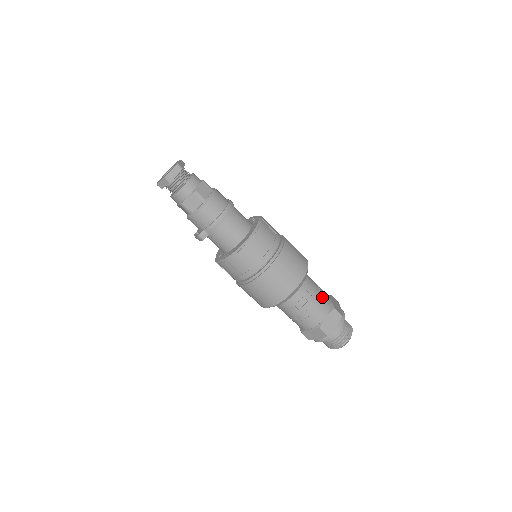
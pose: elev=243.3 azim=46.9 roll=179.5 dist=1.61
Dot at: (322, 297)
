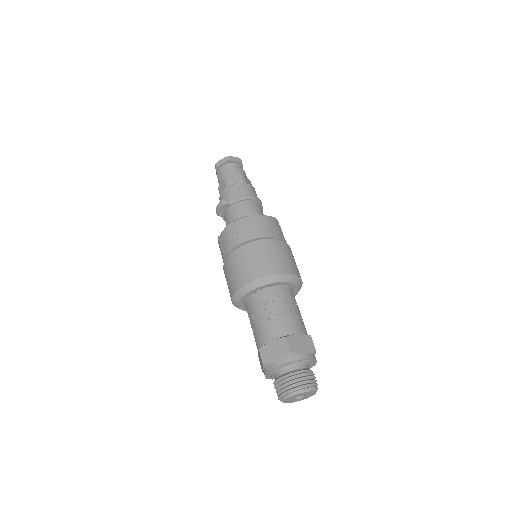
Dot at: (302, 319)
